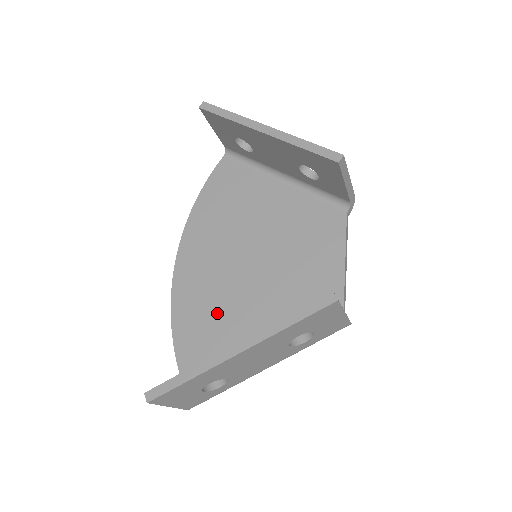
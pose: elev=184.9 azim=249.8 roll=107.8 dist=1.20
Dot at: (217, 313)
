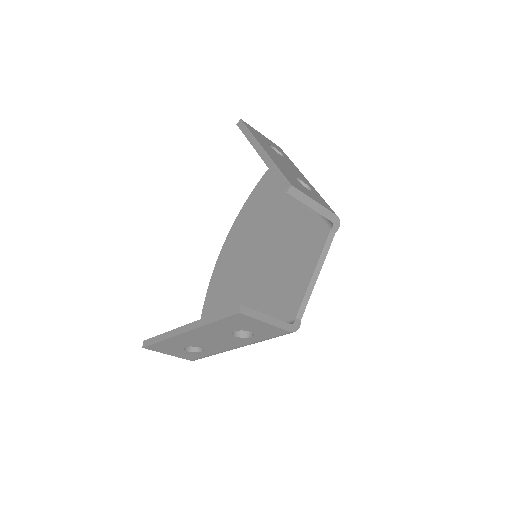
Dot at: (229, 295)
